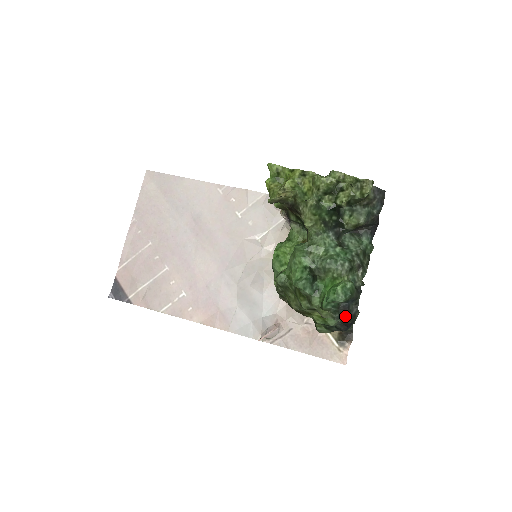
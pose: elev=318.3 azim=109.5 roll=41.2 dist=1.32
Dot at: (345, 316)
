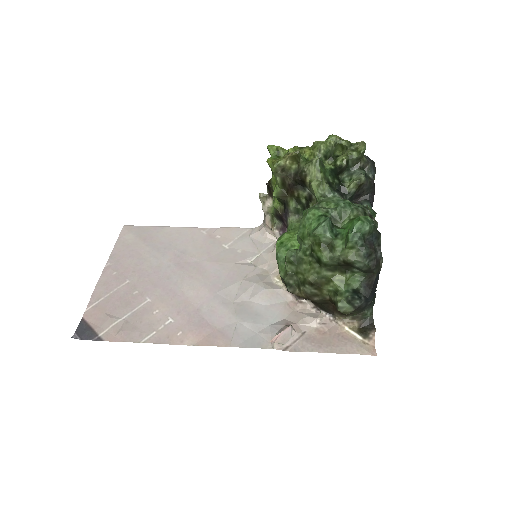
Dot at: (372, 256)
